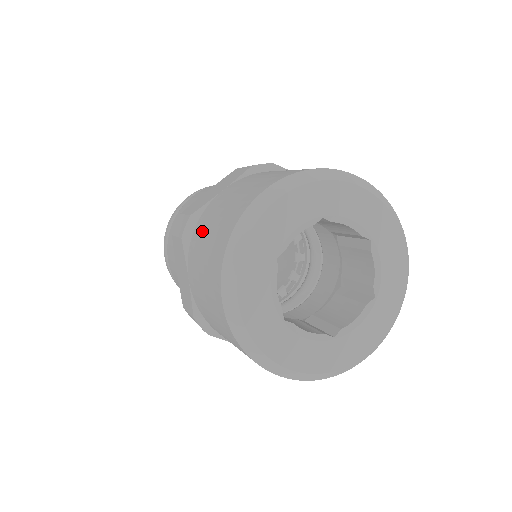
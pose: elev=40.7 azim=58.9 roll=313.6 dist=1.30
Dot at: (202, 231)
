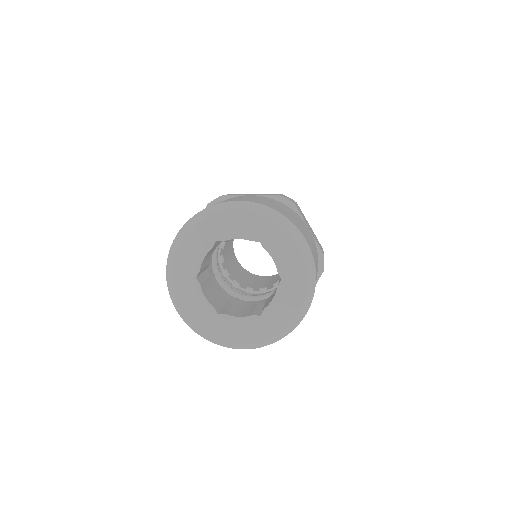
Dot at: occluded
